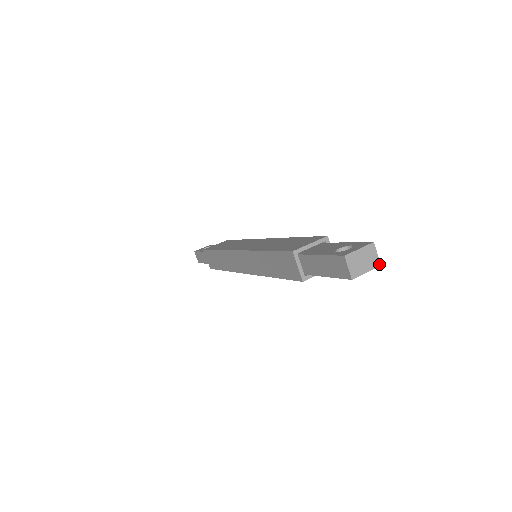
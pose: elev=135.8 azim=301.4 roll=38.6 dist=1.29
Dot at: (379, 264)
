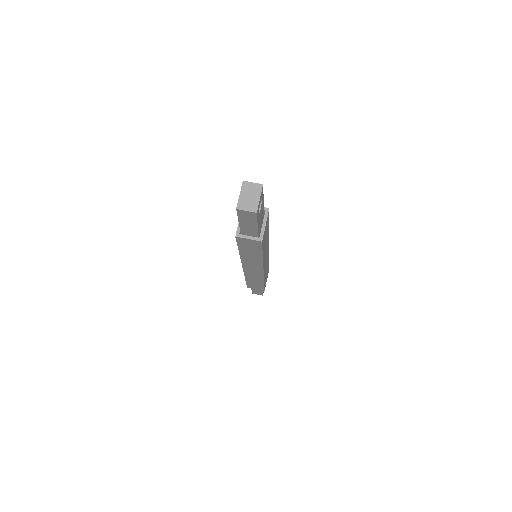
Dot at: (261, 185)
